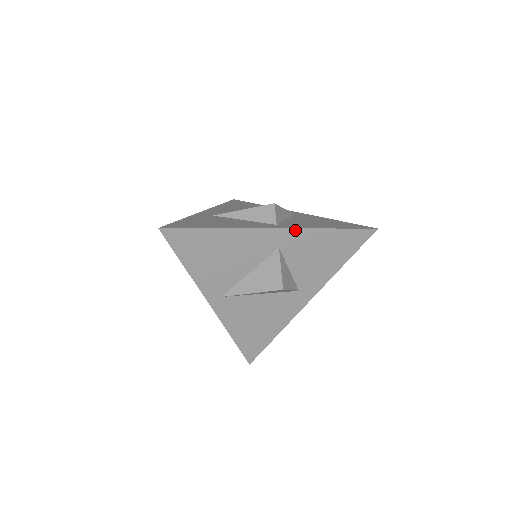
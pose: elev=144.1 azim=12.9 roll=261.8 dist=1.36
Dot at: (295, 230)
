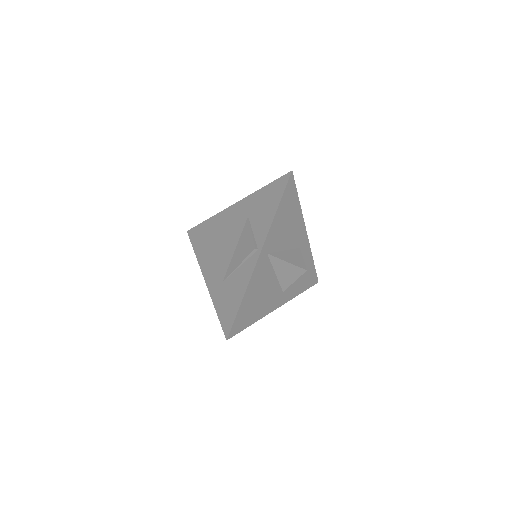
Dot at: (308, 244)
